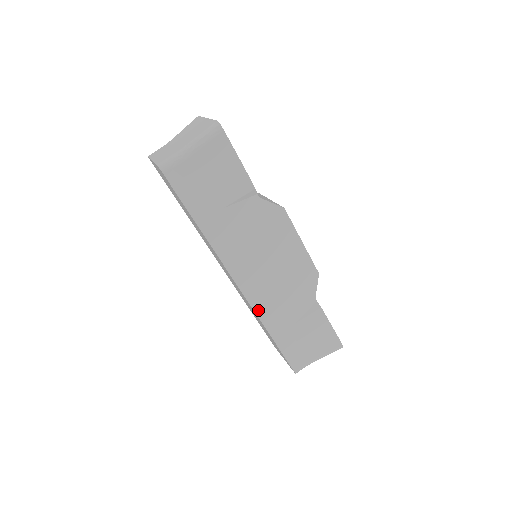
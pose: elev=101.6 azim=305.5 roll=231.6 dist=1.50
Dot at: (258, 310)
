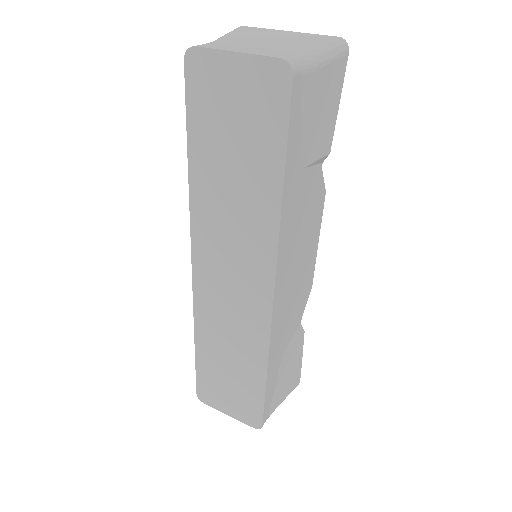
Dot at: (272, 333)
